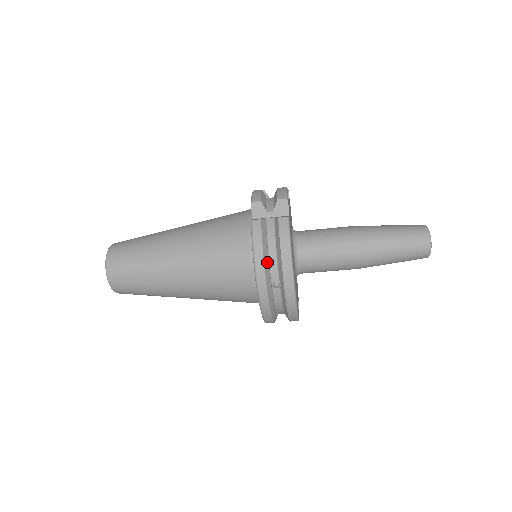
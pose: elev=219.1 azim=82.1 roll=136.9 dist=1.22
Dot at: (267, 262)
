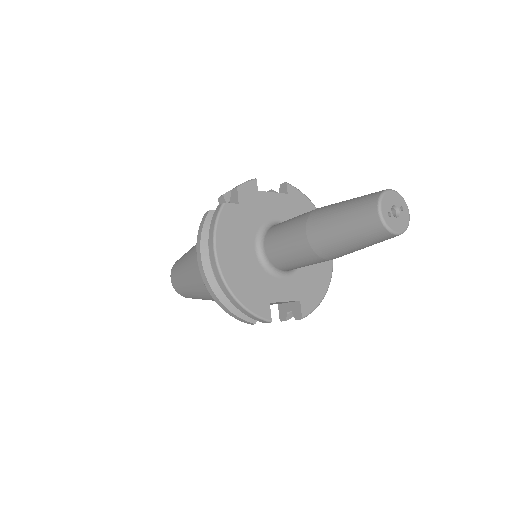
Dot at: (206, 250)
